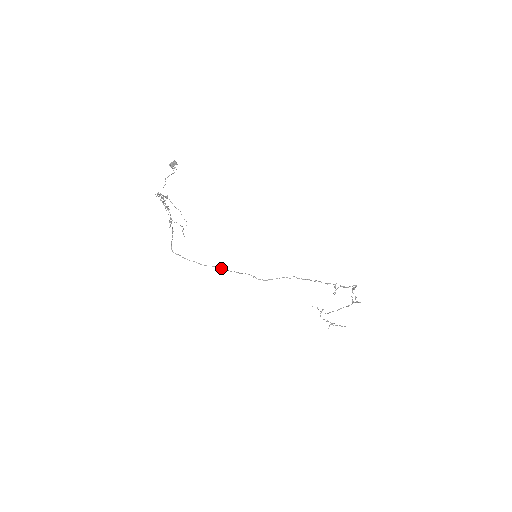
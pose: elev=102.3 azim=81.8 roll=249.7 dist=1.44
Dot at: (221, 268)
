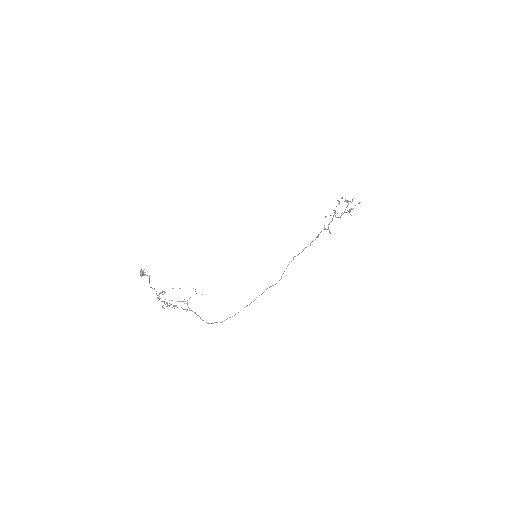
Dot at: occluded
